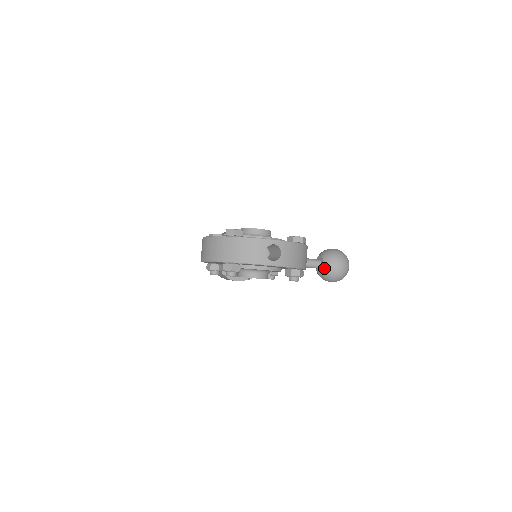
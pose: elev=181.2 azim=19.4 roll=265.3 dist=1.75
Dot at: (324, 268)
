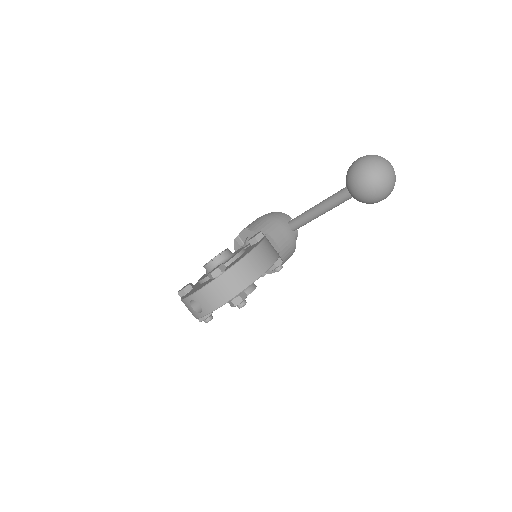
Dot at: occluded
